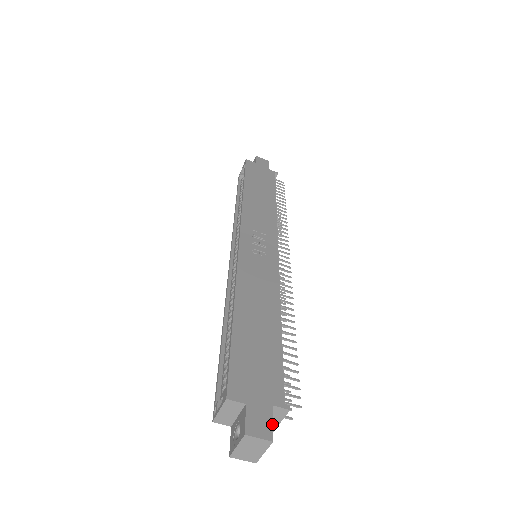
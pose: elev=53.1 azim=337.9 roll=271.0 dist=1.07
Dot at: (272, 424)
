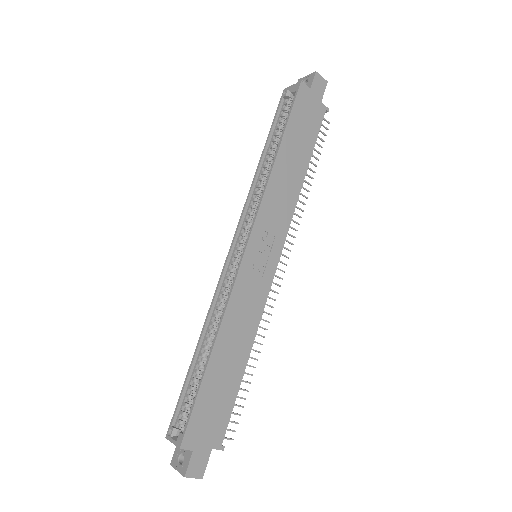
Dot at: (206, 465)
